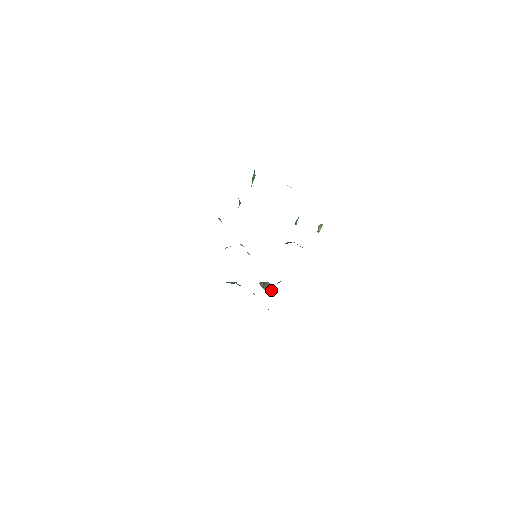
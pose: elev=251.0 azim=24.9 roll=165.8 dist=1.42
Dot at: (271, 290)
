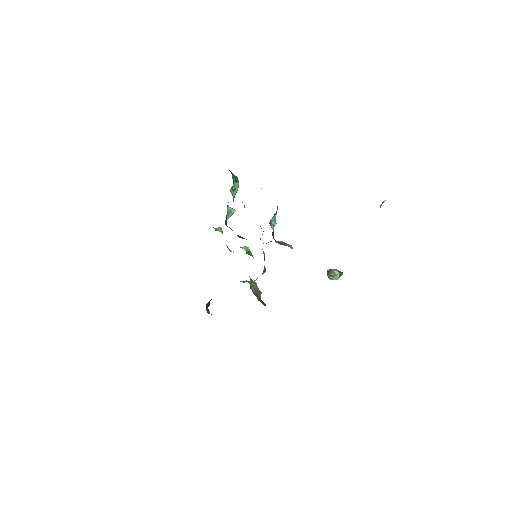
Dot at: (332, 277)
